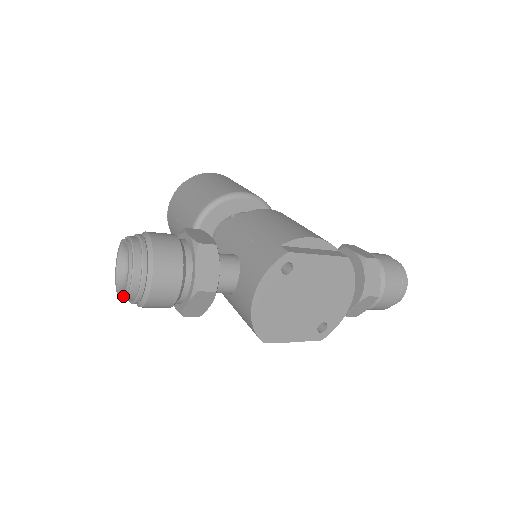
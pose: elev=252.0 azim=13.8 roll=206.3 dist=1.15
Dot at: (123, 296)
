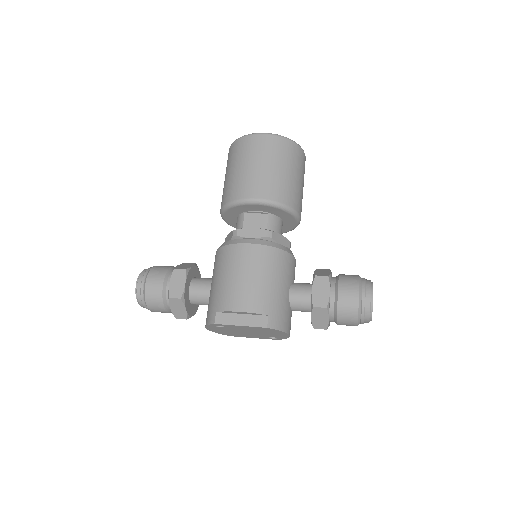
Dot at: occluded
